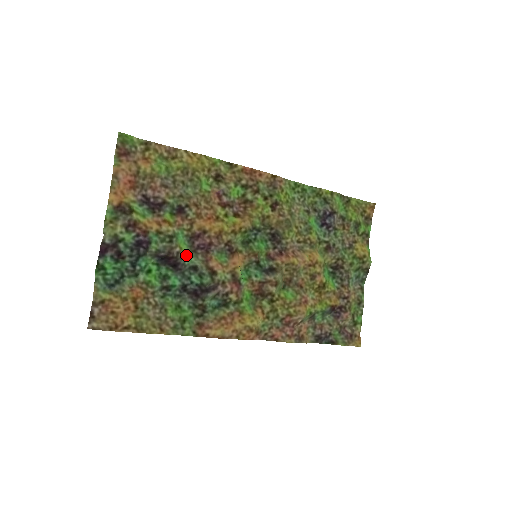
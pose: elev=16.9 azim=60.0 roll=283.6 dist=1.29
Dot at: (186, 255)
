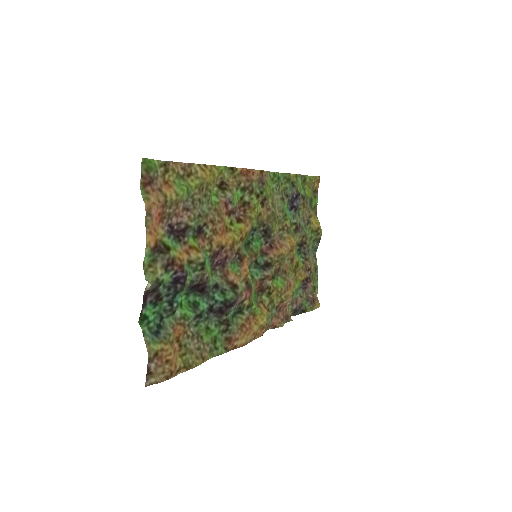
Dot at: (210, 276)
